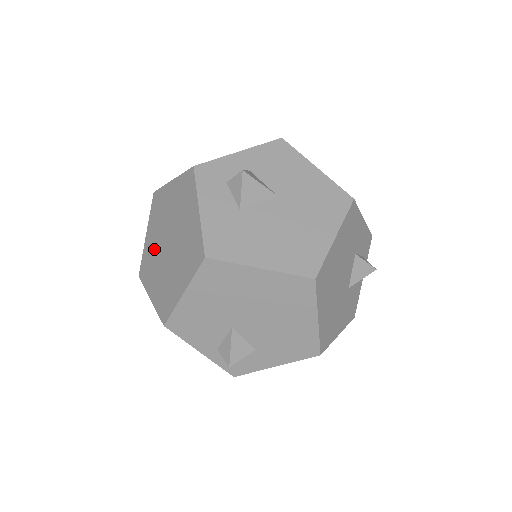
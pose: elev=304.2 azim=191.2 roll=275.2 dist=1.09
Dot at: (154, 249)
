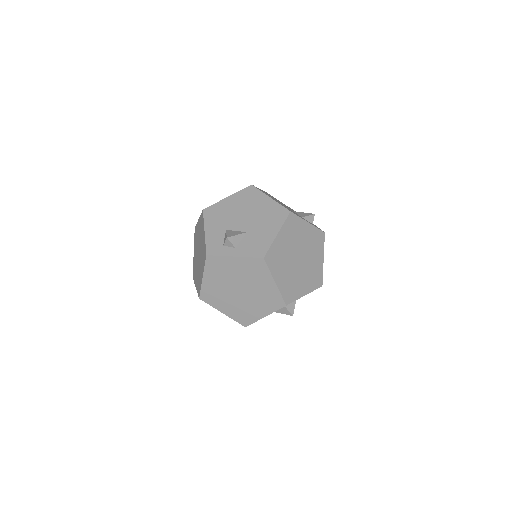
Dot at: (230, 273)
